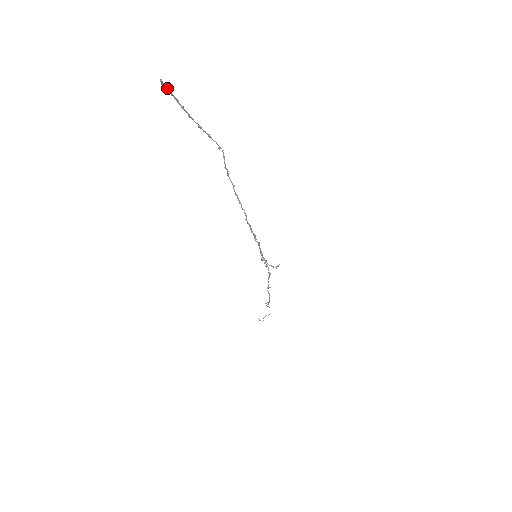
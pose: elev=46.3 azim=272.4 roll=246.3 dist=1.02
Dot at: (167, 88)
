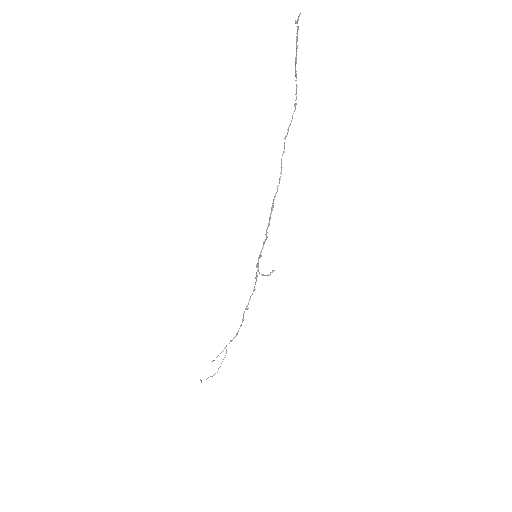
Dot at: occluded
